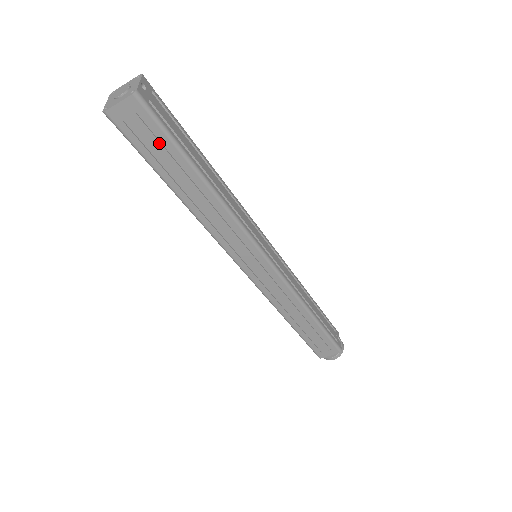
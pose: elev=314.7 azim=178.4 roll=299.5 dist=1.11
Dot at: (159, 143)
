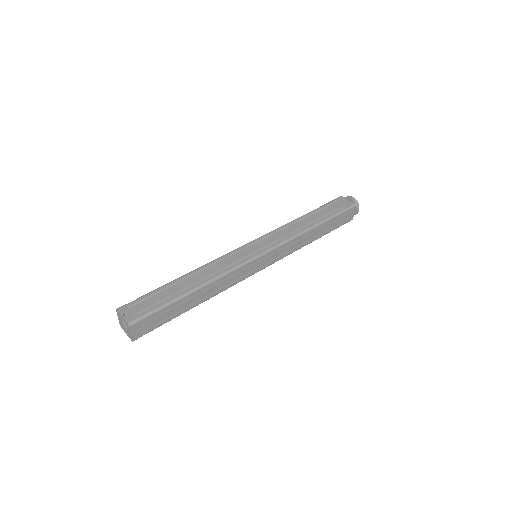
Dot at: (161, 315)
